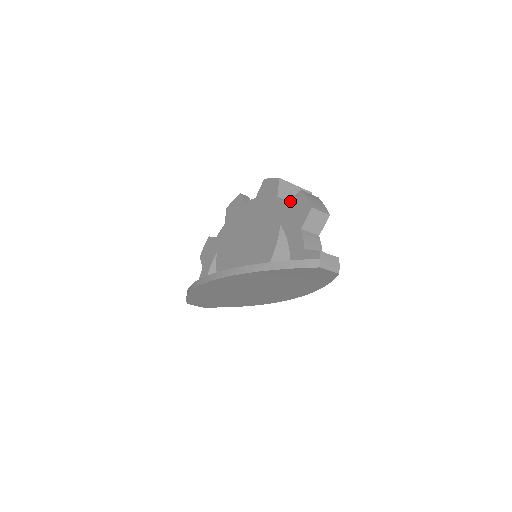
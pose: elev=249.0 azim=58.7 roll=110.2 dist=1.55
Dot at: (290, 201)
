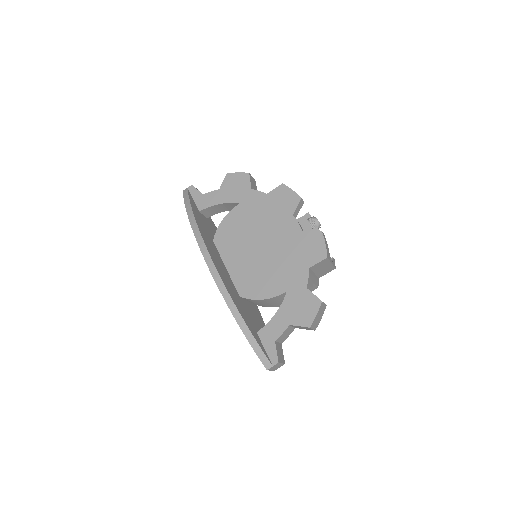
Dot at: (309, 292)
